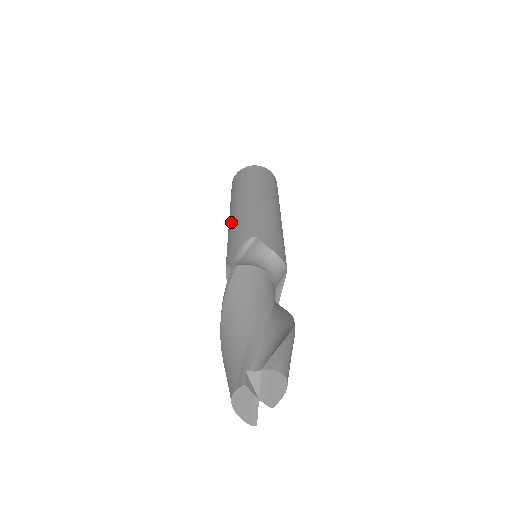
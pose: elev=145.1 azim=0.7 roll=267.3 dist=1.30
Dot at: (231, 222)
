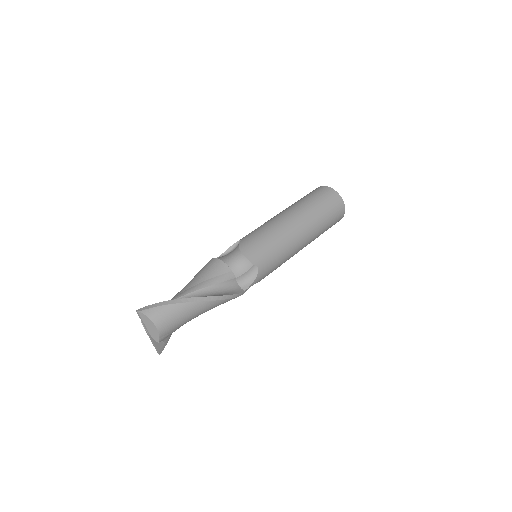
Dot at: occluded
